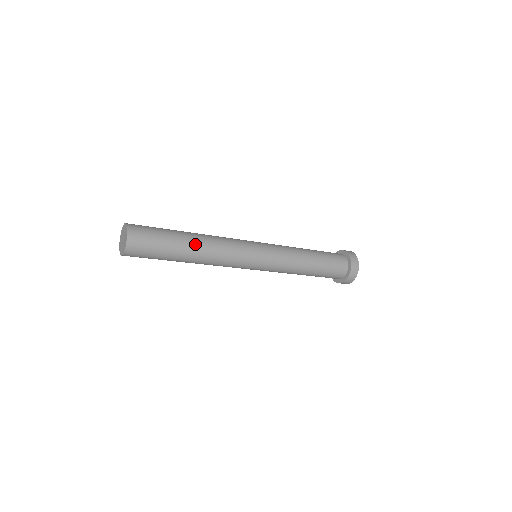
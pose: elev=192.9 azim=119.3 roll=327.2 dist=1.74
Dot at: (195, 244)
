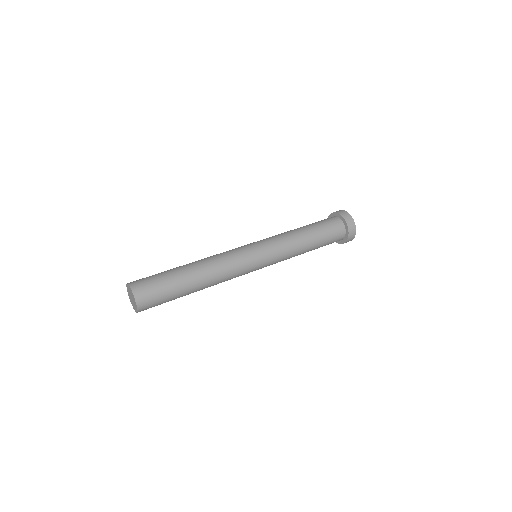
Dot at: occluded
